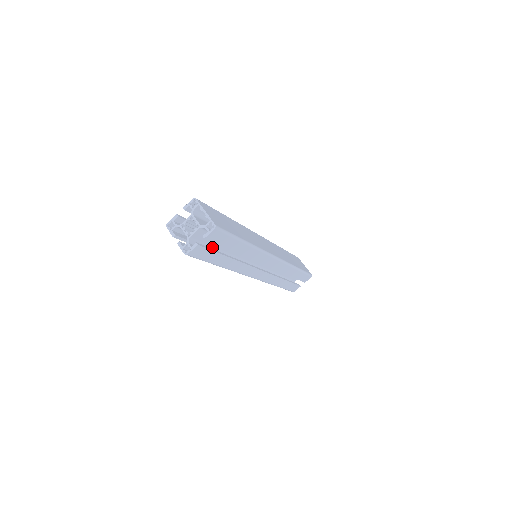
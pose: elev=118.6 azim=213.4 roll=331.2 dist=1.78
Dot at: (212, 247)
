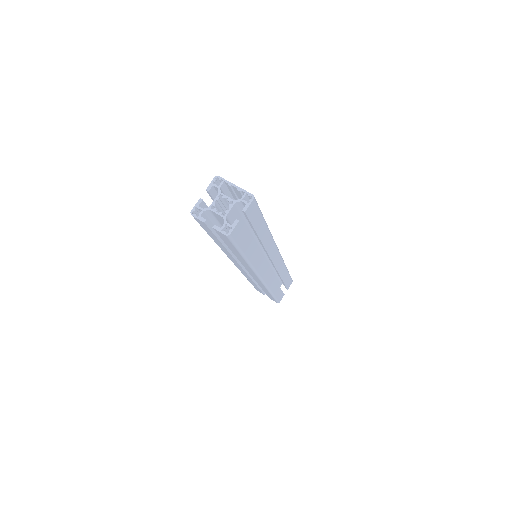
Dot at: occluded
